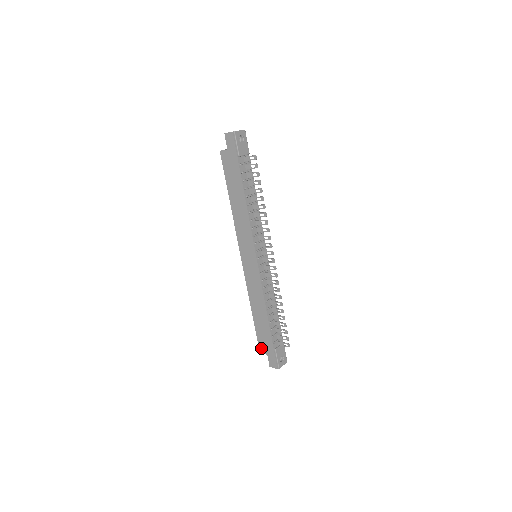
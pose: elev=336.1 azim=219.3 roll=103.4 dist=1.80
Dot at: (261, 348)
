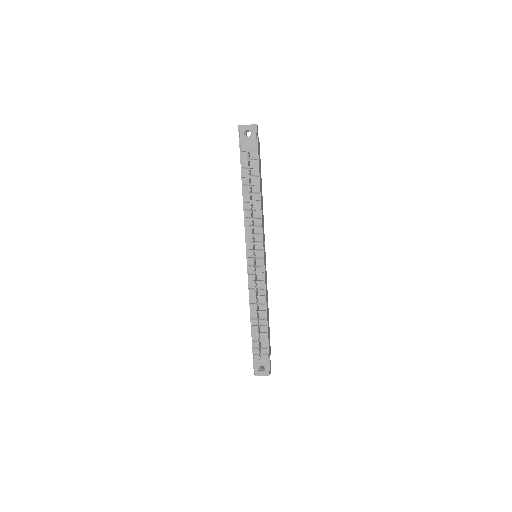
Dot at: occluded
